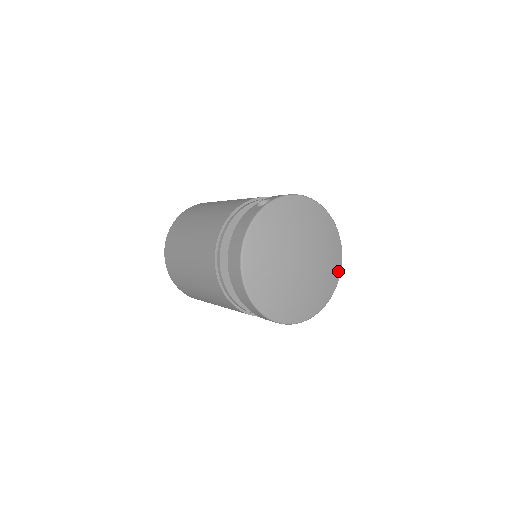
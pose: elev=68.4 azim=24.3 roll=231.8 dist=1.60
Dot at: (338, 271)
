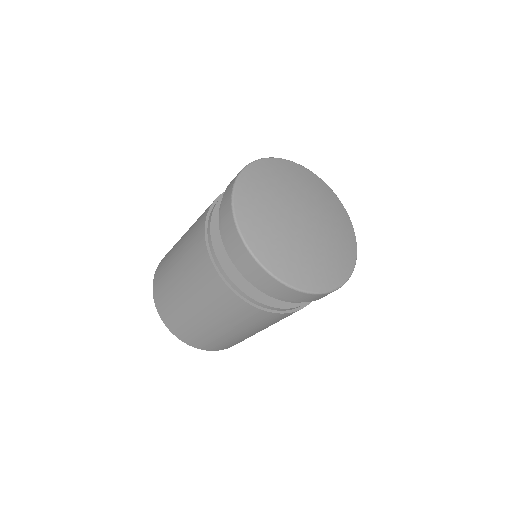
Dot at: (351, 231)
